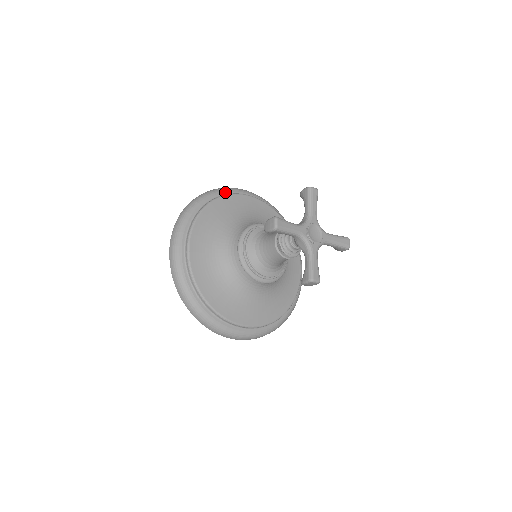
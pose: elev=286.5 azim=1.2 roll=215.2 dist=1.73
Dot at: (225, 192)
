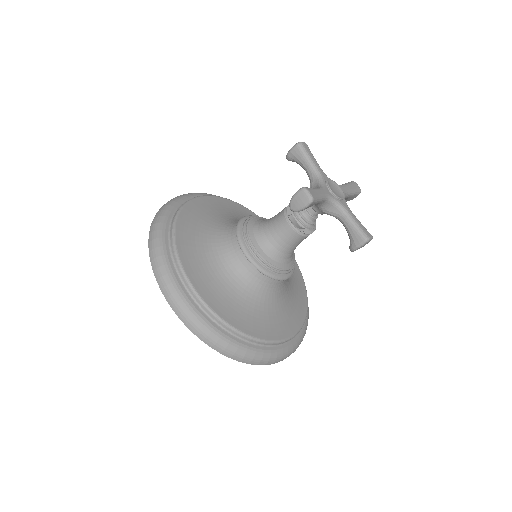
Dot at: (177, 204)
